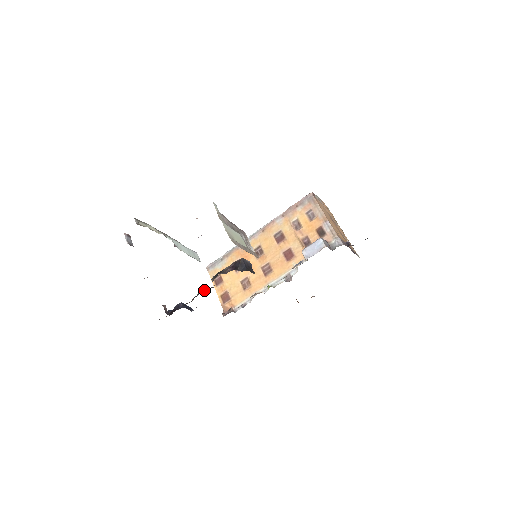
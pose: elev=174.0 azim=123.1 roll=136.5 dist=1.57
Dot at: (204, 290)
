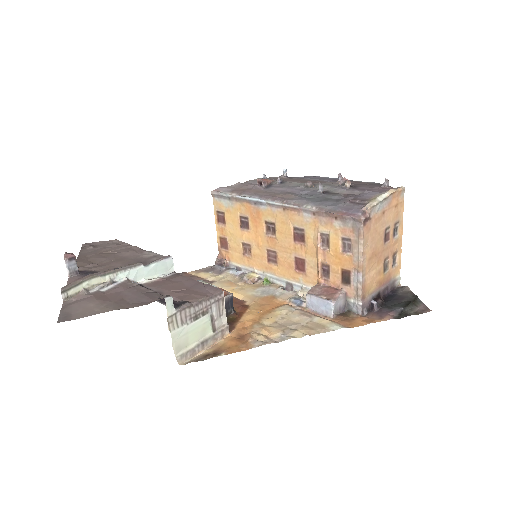
Dot at: occluded
